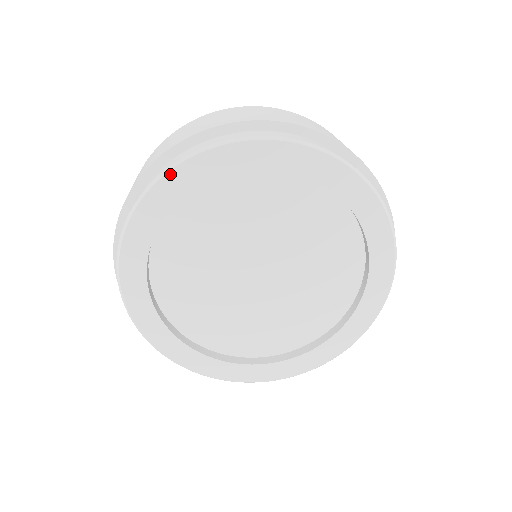
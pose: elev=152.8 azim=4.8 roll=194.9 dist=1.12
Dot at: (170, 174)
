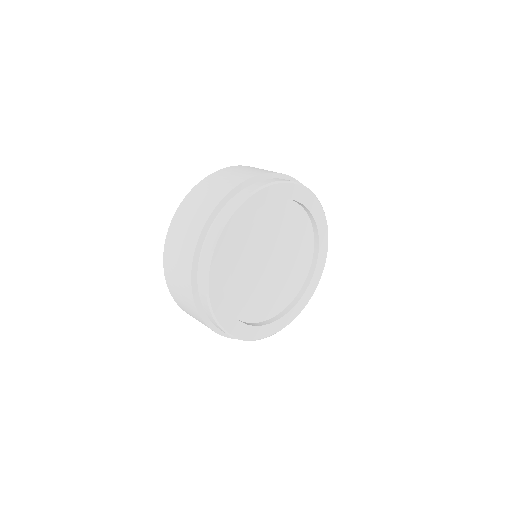
Dot at: (251, 197)
